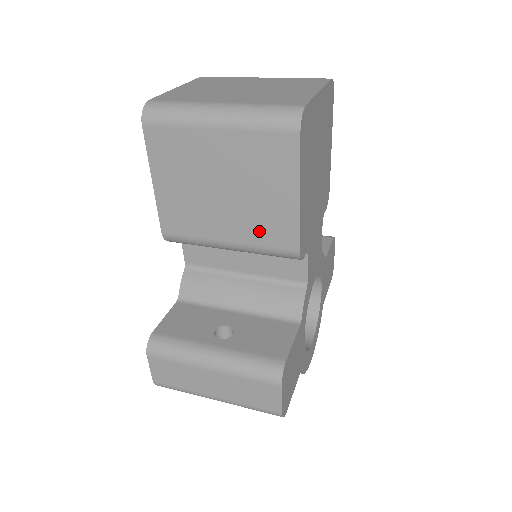
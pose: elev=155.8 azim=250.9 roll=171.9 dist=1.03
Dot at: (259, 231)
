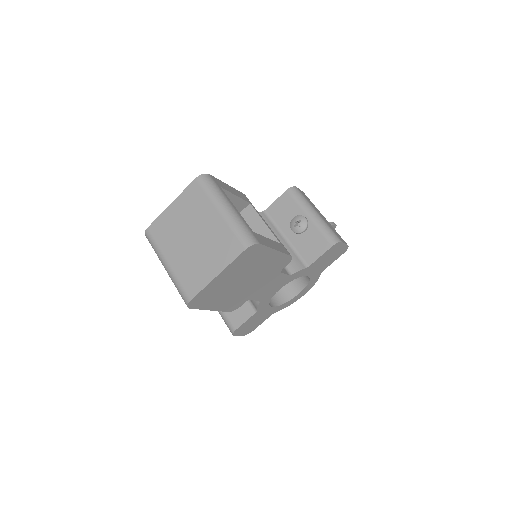
Dot at: occluded
